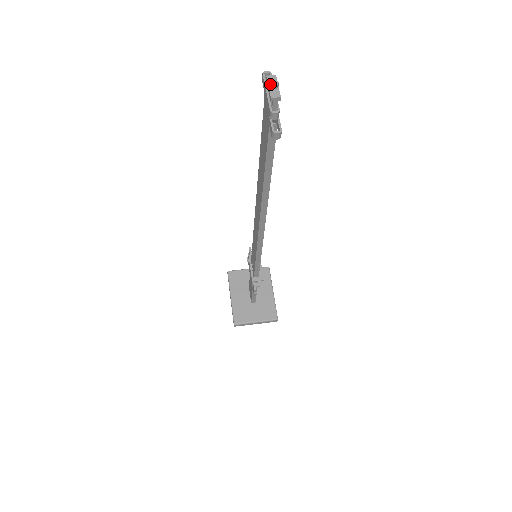
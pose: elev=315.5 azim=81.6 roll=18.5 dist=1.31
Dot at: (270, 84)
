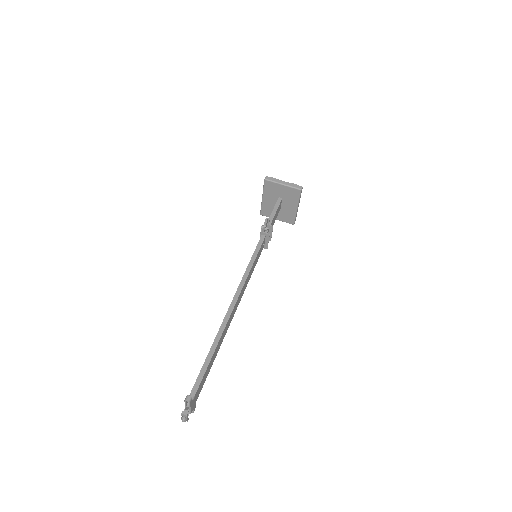
Dot at: occluded
